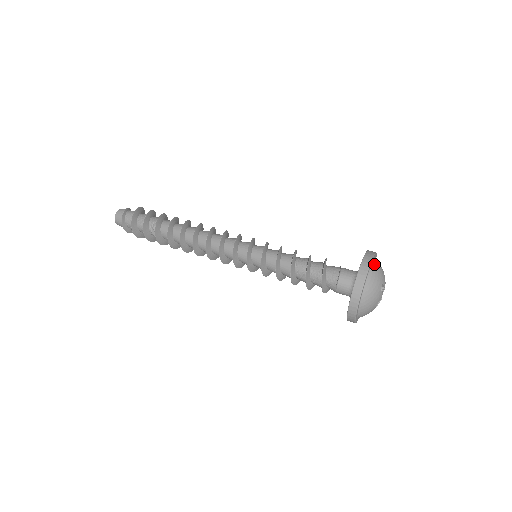
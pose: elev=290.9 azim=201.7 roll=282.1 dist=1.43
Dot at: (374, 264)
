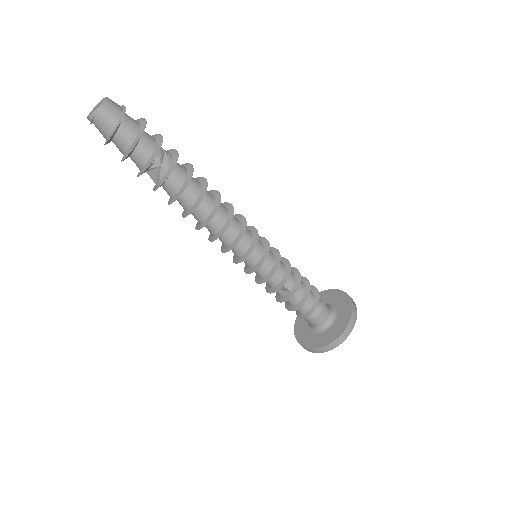
Dot at: occluded
